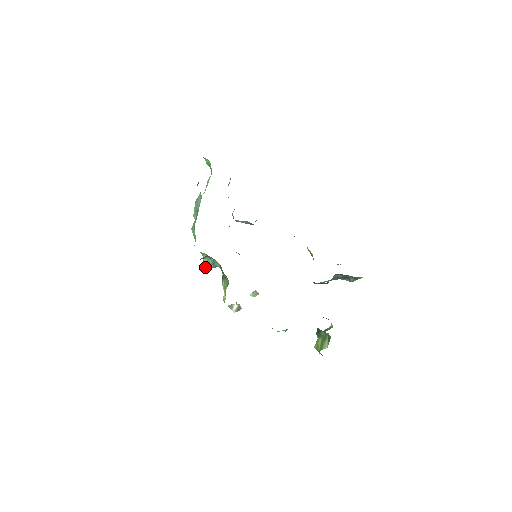
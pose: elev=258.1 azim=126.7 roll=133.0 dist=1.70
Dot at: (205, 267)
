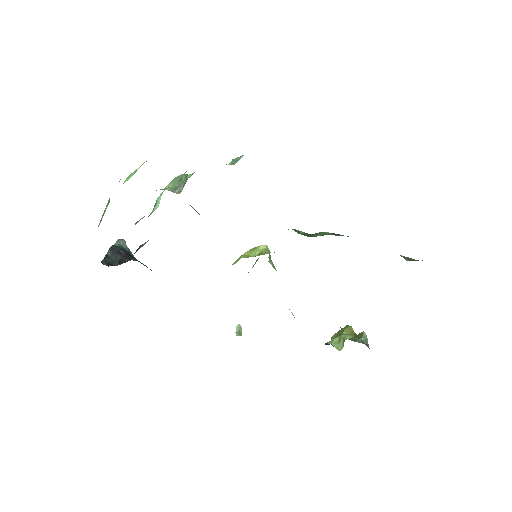
Dot at: occluded
